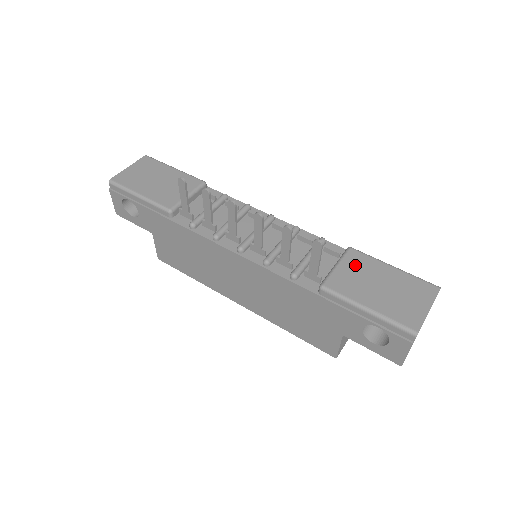
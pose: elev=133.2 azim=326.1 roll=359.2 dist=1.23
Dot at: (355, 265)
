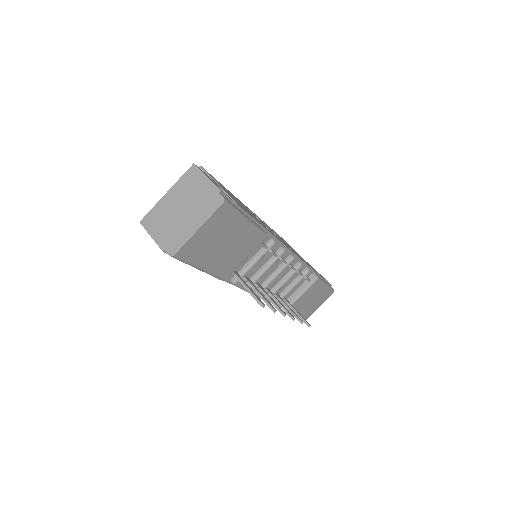
Dot at: (311, 292)
